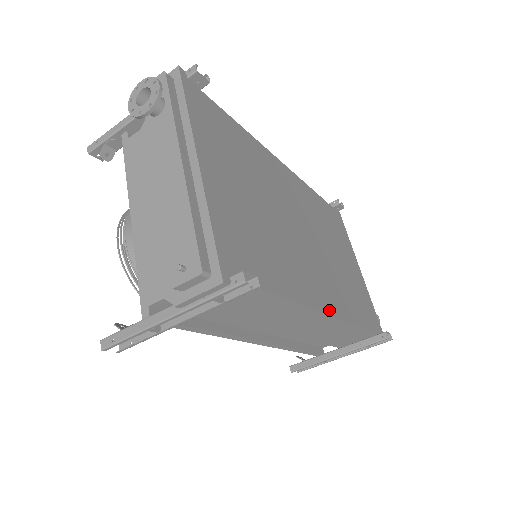
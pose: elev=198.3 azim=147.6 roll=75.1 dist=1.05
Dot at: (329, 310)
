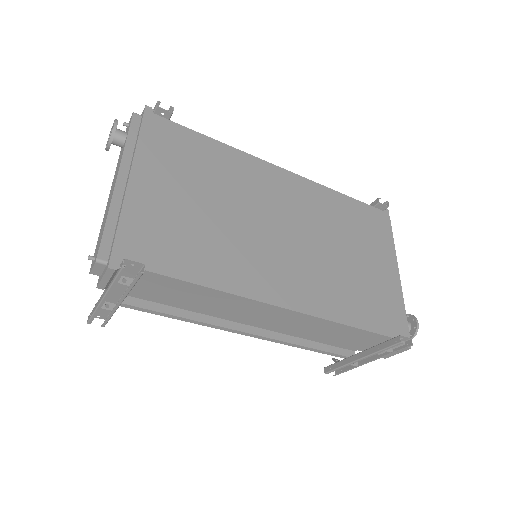
Dot at: (287, 303)
